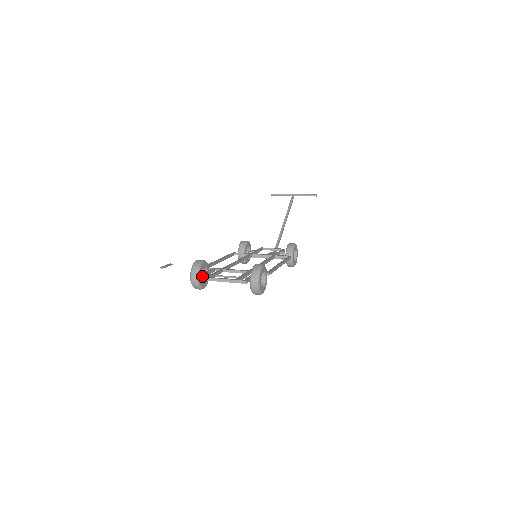
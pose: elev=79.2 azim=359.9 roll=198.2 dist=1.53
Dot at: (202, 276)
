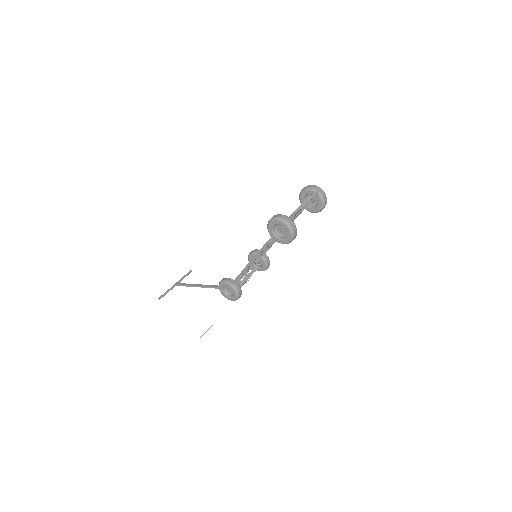
Dot at: (294, 211)
